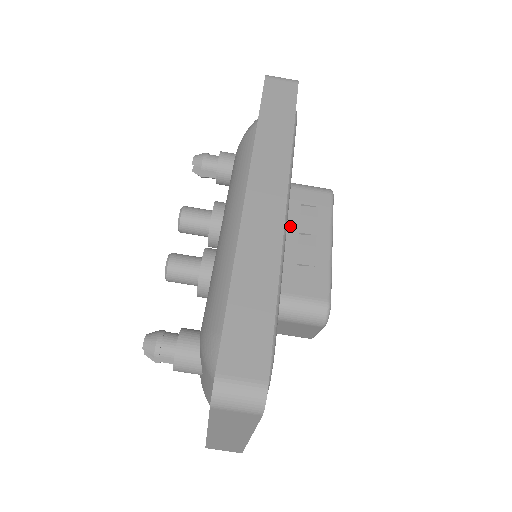
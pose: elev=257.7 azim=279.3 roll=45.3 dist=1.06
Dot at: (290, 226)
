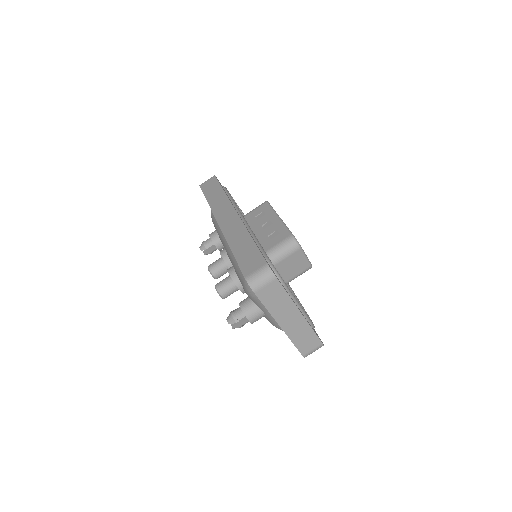
Dot at: (256, 227)
